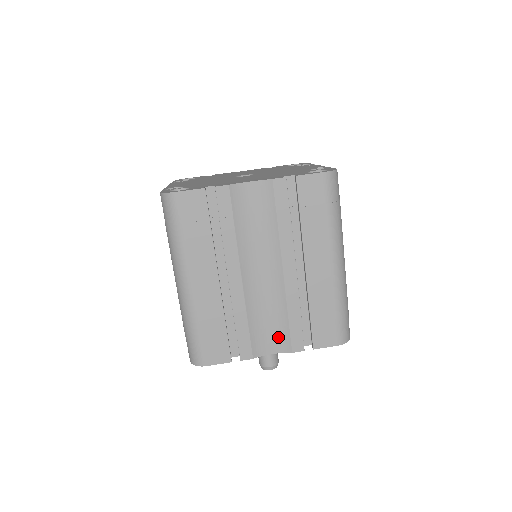
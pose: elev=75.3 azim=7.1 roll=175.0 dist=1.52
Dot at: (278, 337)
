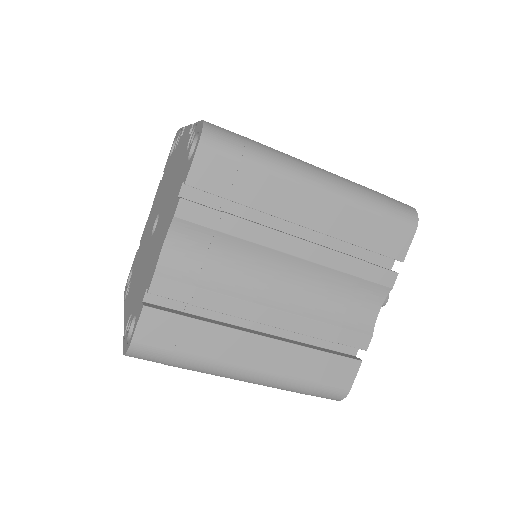
Dot at: (365, 296)
